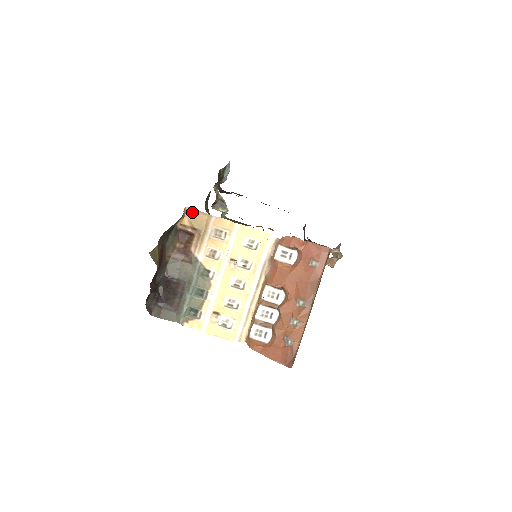
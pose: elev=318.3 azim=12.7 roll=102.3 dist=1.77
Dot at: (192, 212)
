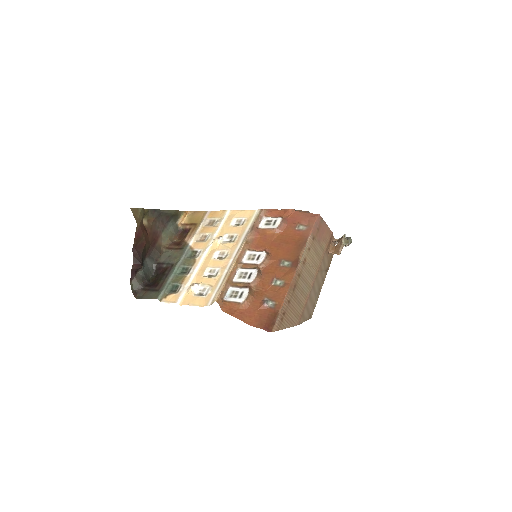
Dot at: (192, 213)
